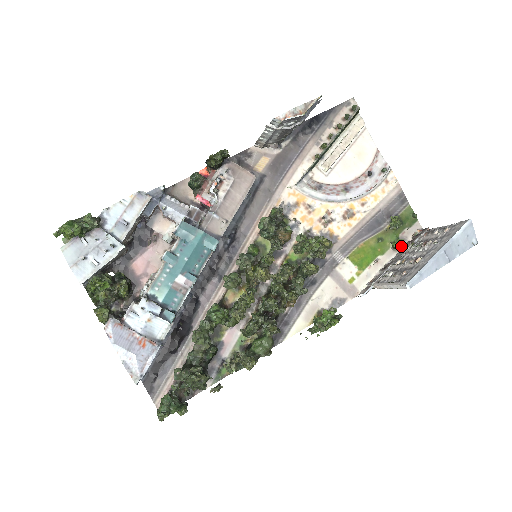
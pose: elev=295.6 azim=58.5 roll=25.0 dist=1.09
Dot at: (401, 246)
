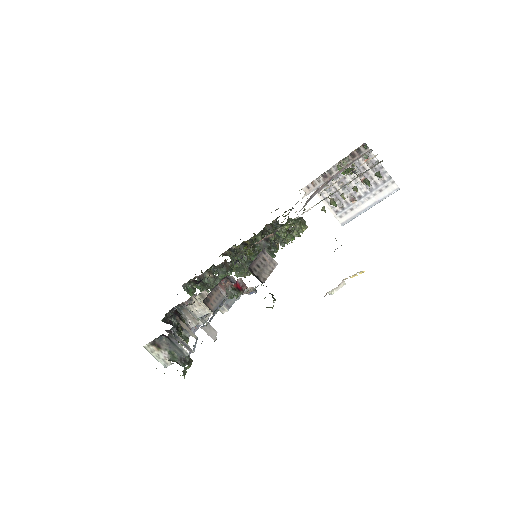
Dot at: occluded
